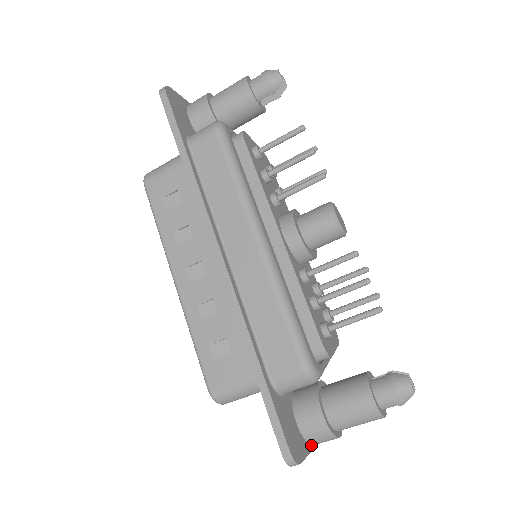
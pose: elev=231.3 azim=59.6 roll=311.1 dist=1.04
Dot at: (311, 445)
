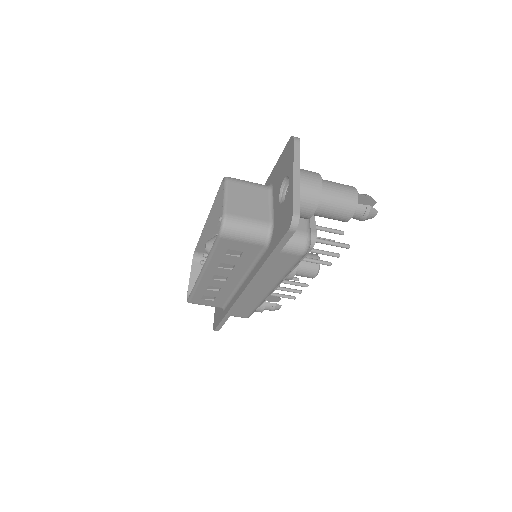
Dot at: occluded
